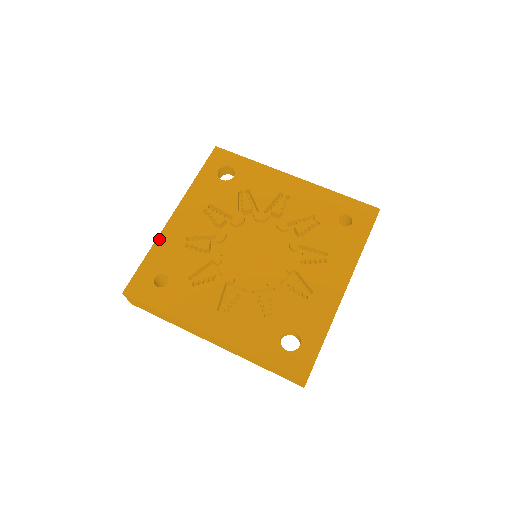
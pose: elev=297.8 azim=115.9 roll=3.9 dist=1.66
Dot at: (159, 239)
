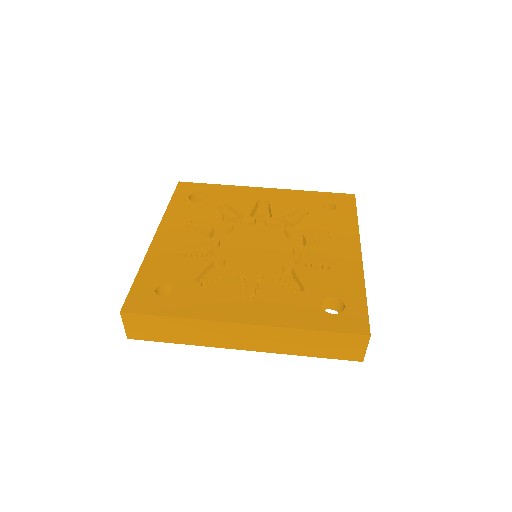
Dot at: (147, 257)
